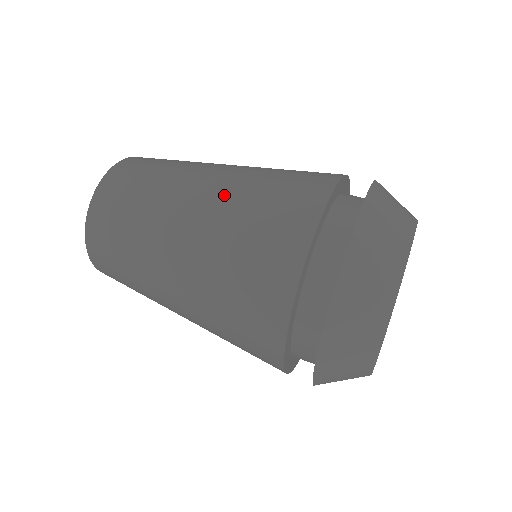
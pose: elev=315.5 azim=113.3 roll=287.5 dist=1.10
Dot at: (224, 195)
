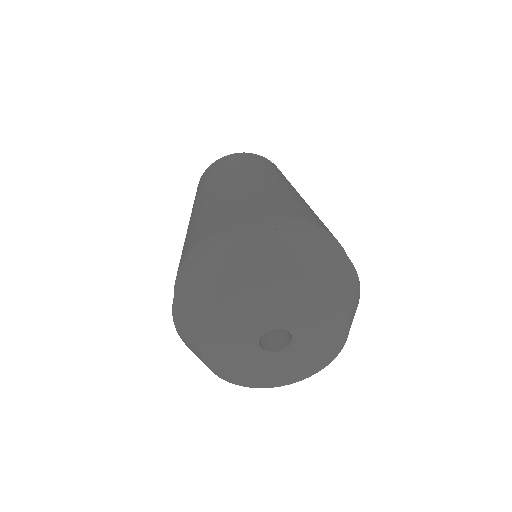
Dot at: (275, 186)
